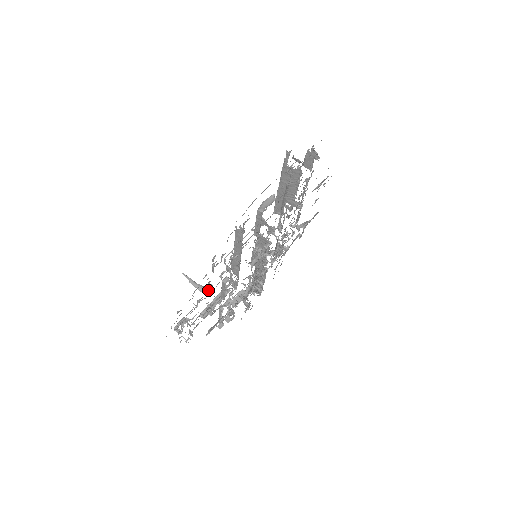
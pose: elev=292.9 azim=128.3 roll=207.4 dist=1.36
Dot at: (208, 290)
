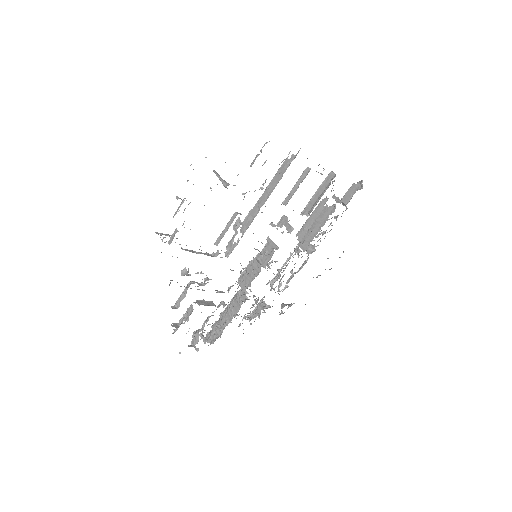
Dot at: occluded
